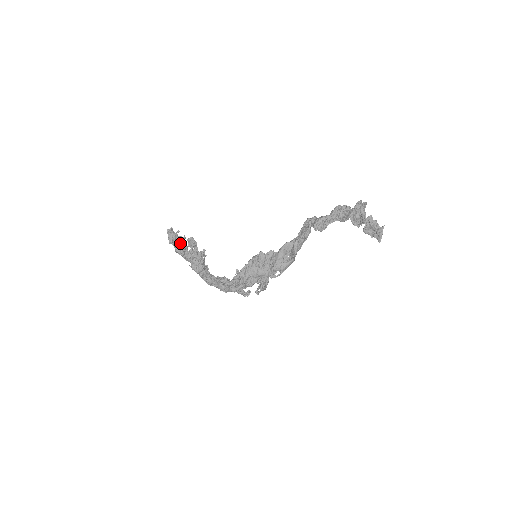
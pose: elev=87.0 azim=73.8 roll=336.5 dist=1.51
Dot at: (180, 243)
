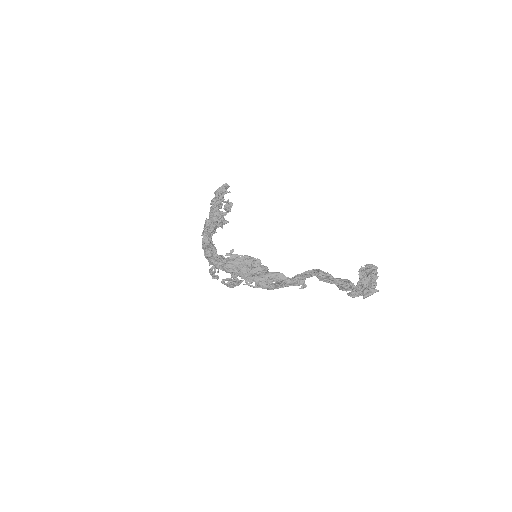
Dot at: (222, 199)
